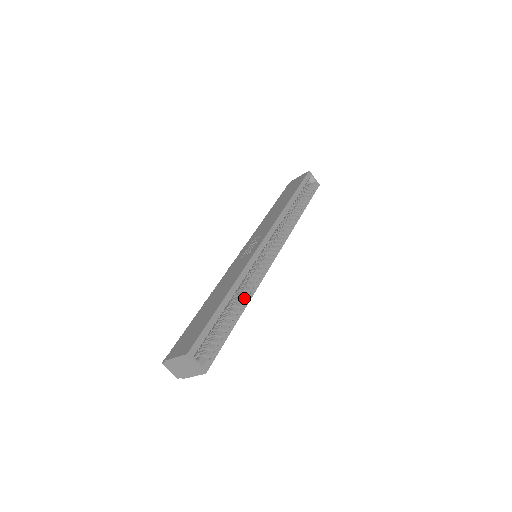
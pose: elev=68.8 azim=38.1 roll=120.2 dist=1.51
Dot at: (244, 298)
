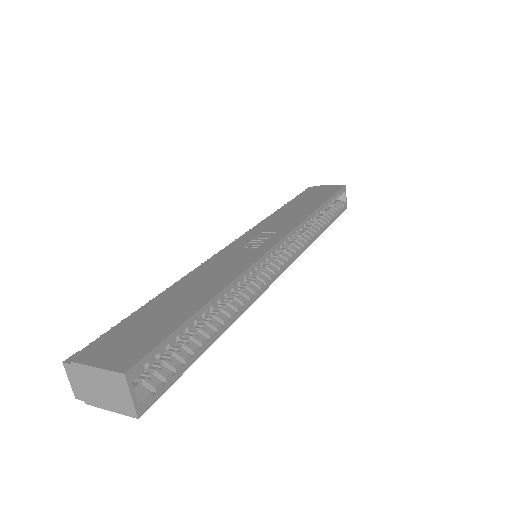
Dot at: (233, 311)
